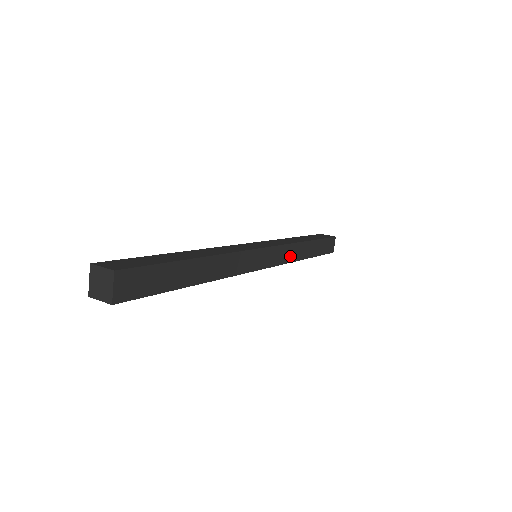
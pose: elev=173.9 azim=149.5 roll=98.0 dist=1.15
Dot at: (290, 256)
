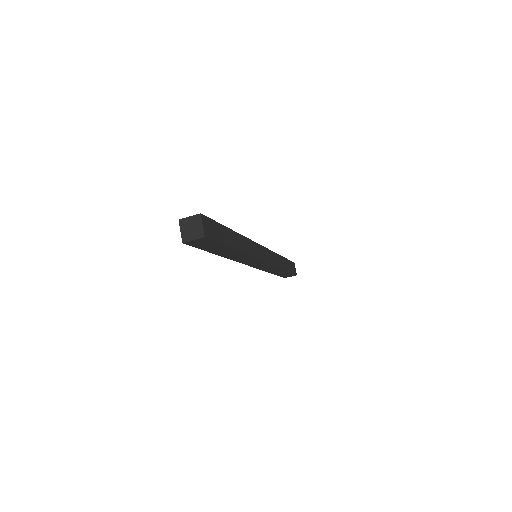
Dot at: (275, 262)
